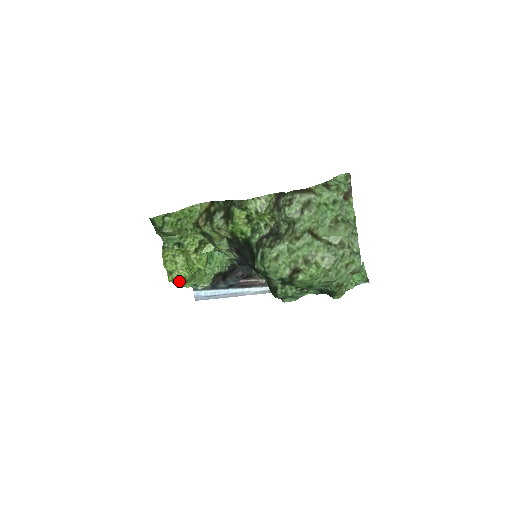
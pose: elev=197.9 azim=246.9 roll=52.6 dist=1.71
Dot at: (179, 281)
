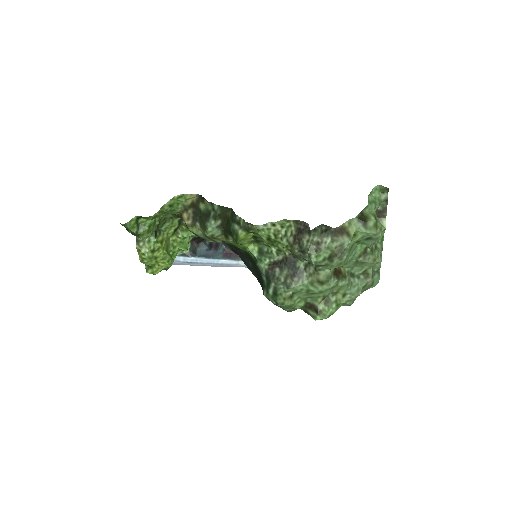
Dot at: (160, 271)
